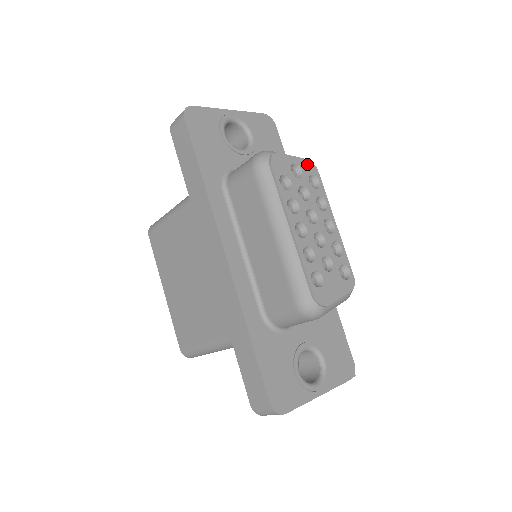
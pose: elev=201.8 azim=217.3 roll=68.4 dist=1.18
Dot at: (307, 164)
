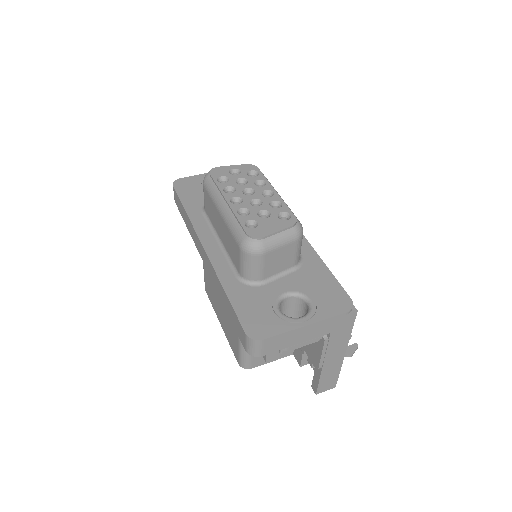
Dot at: (246, 166)
